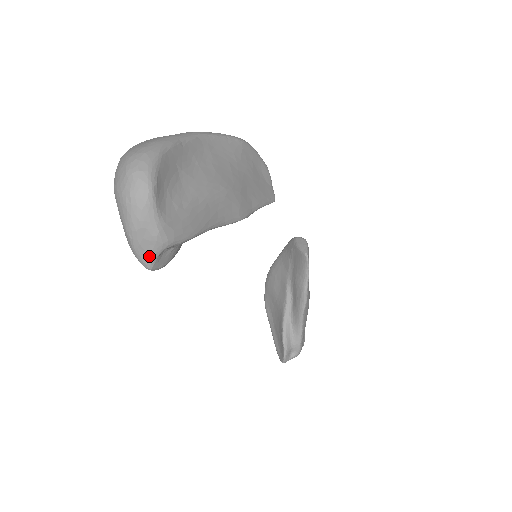
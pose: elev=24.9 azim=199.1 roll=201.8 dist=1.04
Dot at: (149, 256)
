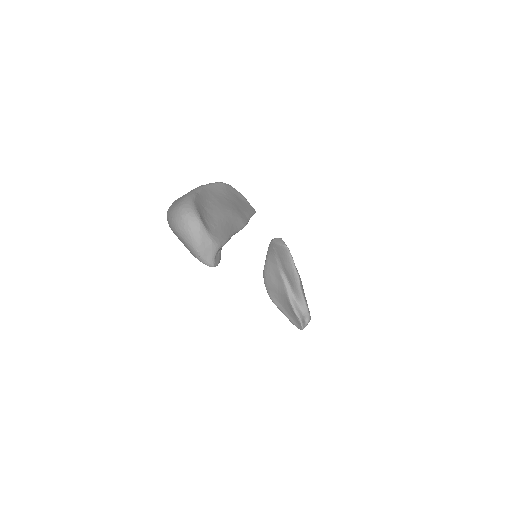
Dot at: (211, 258)
